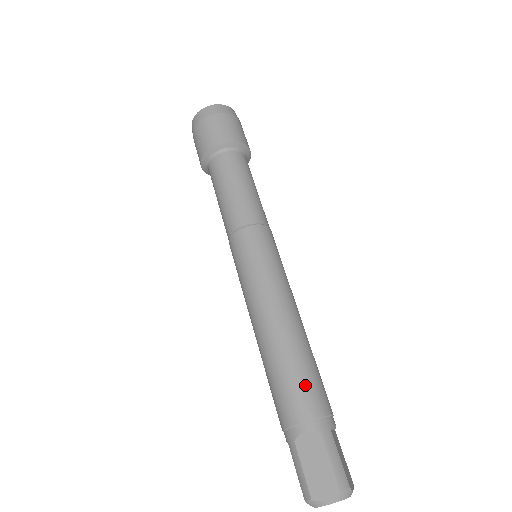
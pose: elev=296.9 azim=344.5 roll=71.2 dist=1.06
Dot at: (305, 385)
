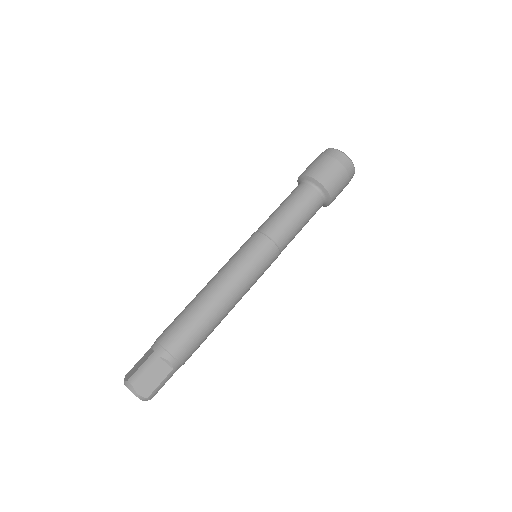
Dot at: (195, 344)
